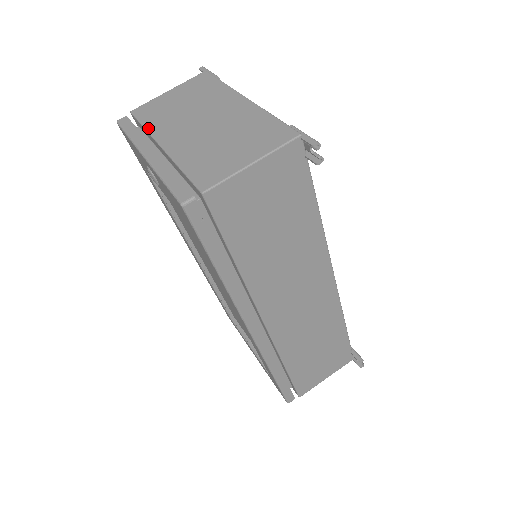
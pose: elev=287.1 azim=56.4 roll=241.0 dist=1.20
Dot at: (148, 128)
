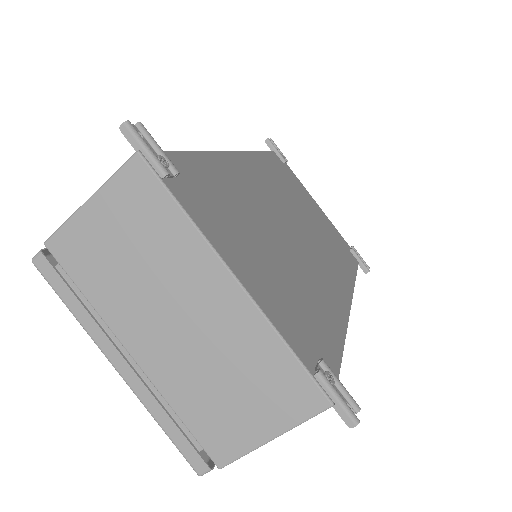
Dot at: (95, 307)
